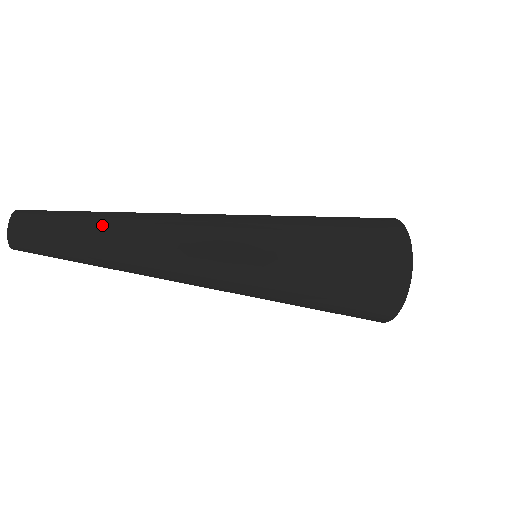
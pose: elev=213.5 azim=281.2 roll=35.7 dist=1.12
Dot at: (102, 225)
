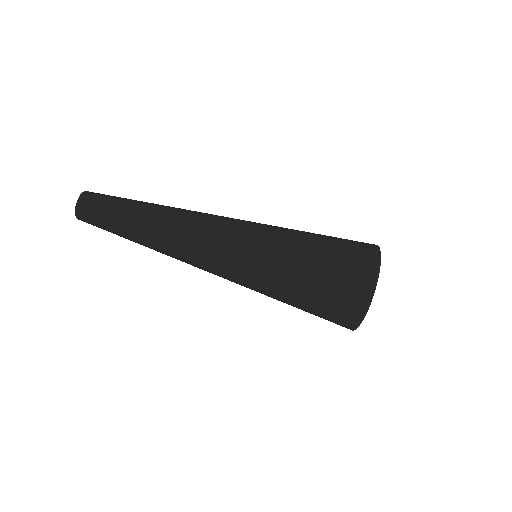
Dot at: (144, 207)
